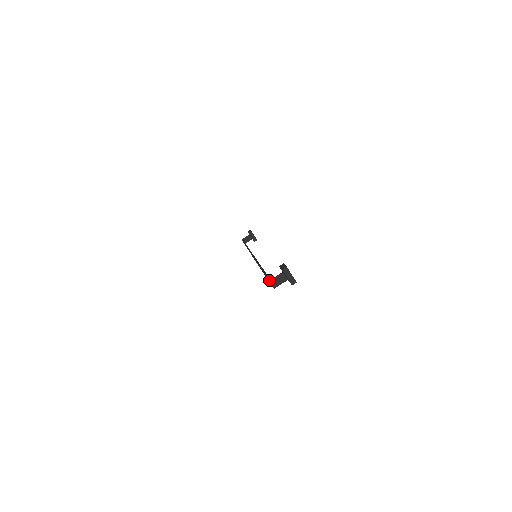
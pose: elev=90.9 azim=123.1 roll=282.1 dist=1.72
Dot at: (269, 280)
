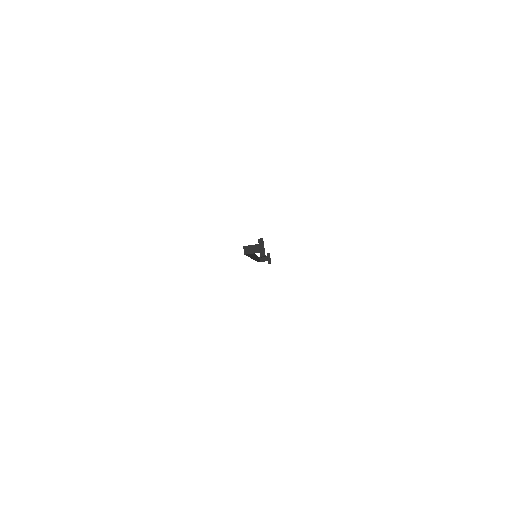
Dot at: (244, 246)
